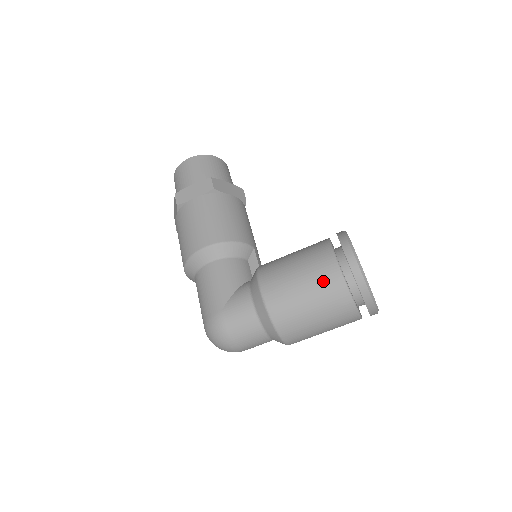
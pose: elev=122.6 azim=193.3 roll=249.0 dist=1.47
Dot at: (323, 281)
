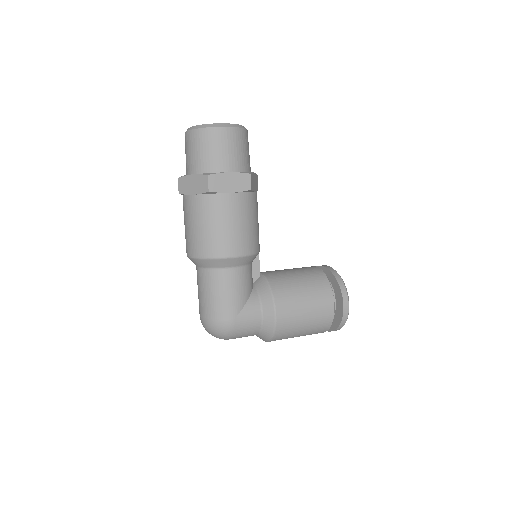
Dot at: (320, 319)
